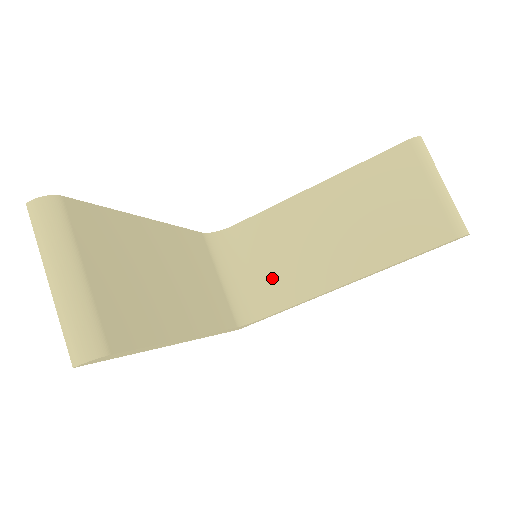
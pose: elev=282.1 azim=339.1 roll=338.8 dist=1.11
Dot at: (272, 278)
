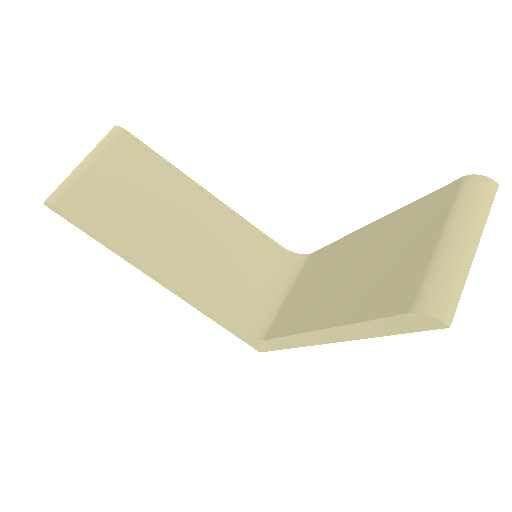
Dot at: (289, 306)
